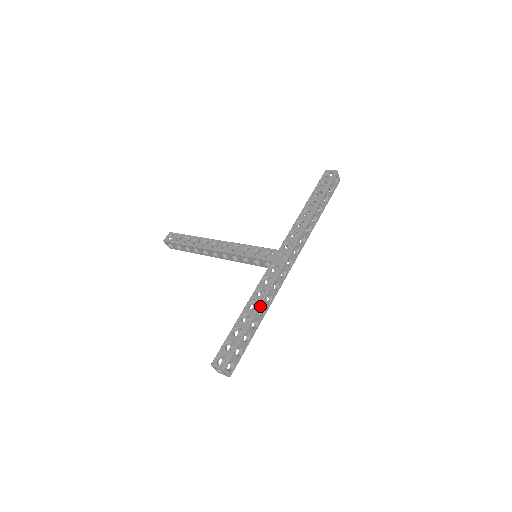
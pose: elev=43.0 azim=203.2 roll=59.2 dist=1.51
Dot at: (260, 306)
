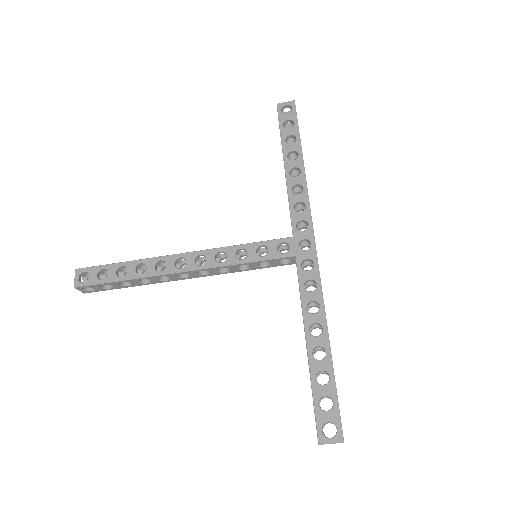
Dot at: (327, 326)
